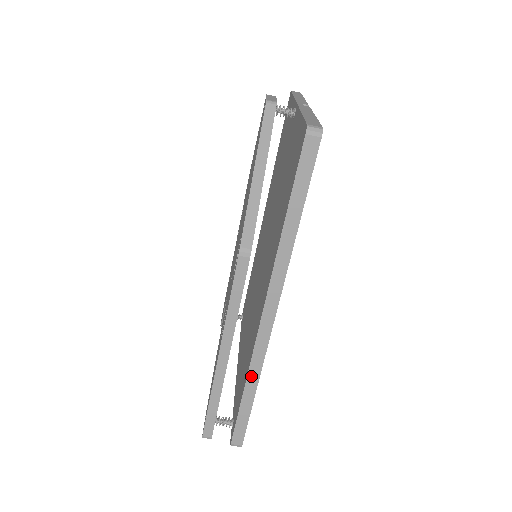
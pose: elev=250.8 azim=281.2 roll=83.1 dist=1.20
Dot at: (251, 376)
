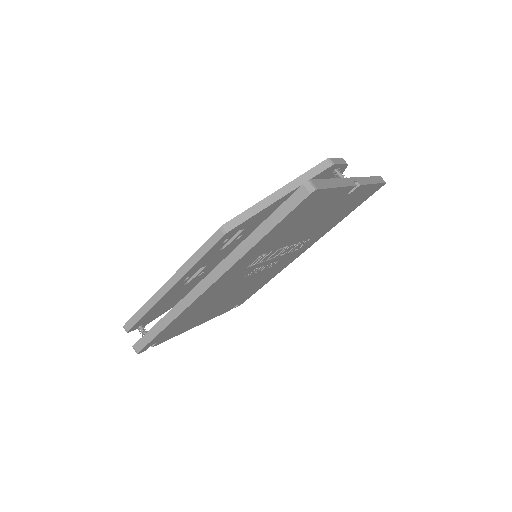
Dot at: (173, 311)
